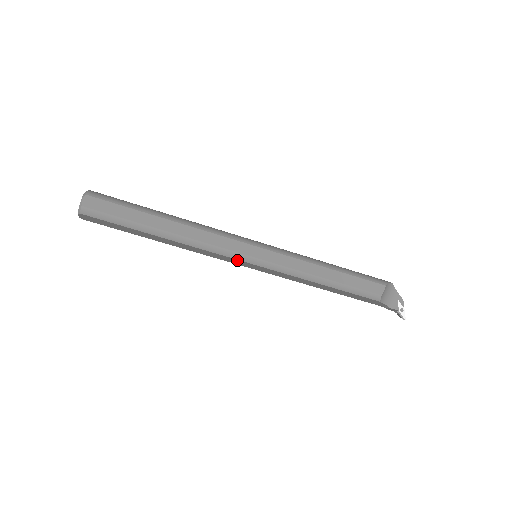
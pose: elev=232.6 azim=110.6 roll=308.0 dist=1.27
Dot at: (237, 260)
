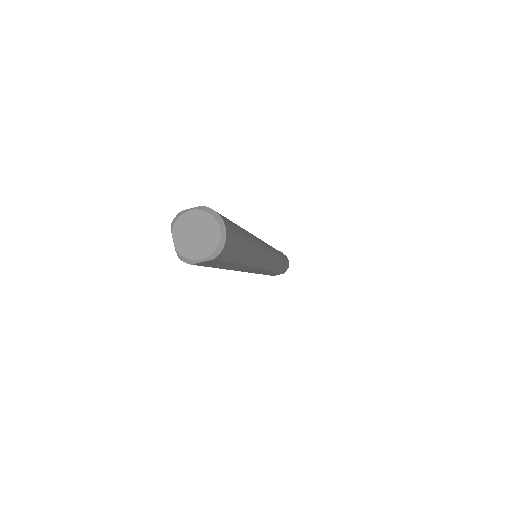
Dot at: occluded
